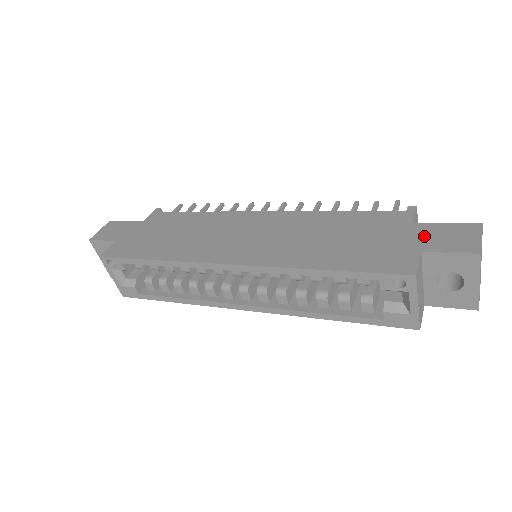
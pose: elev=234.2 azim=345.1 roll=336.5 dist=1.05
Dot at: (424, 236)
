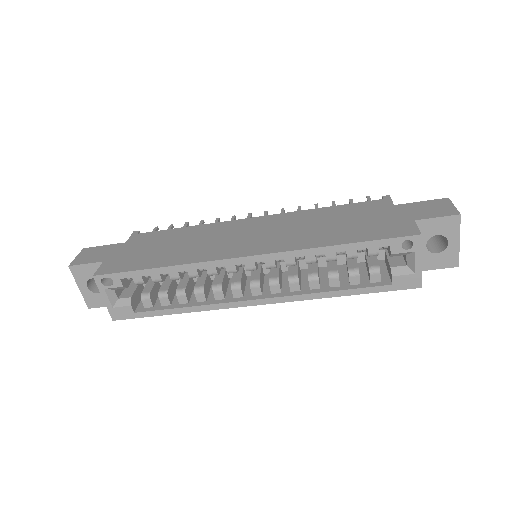
Dot at: (410, 211)
